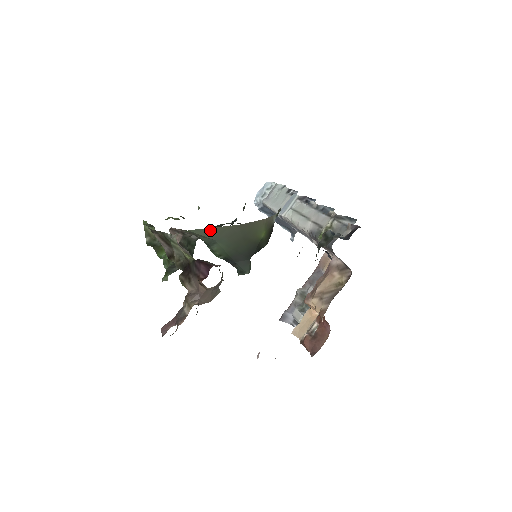
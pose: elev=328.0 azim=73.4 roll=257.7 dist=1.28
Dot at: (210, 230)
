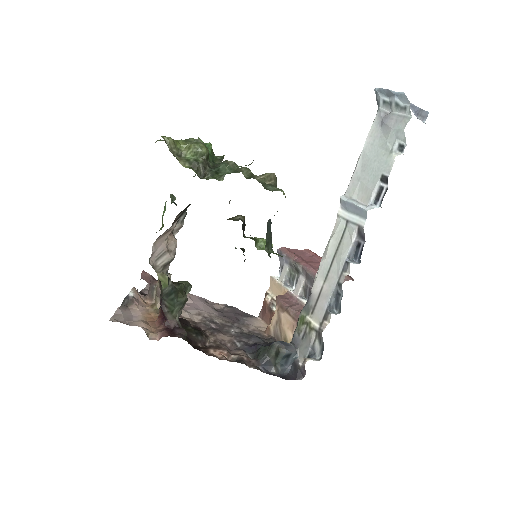
Dot at: occluded
